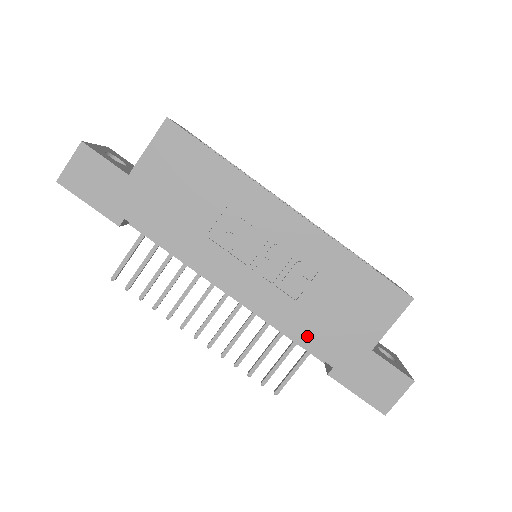
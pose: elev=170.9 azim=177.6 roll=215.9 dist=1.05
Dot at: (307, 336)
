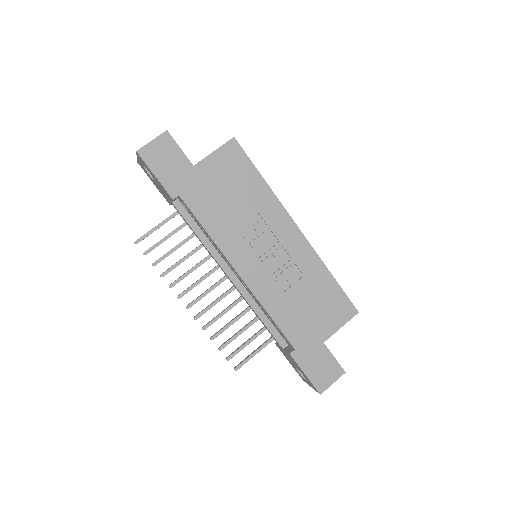
Dot at: (283, 321)
